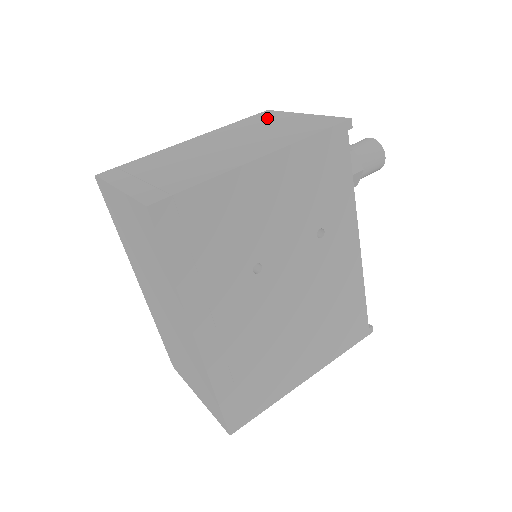
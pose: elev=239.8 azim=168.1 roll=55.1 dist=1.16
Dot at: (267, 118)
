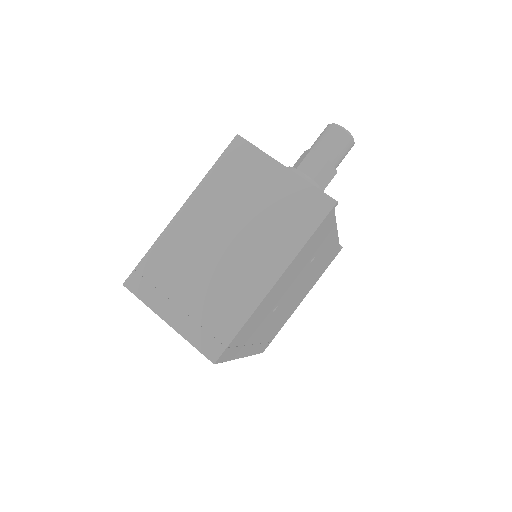
Dot at: (248, 168)
